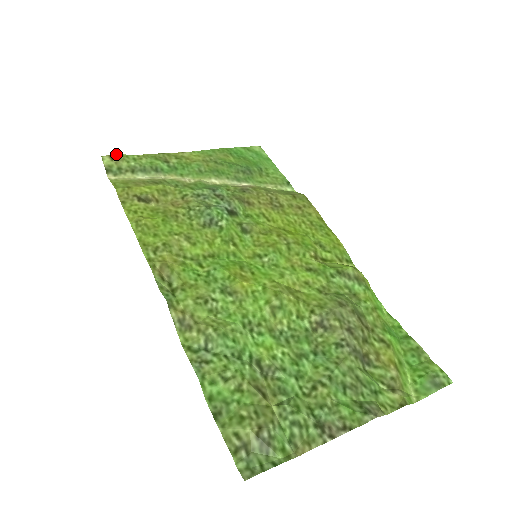
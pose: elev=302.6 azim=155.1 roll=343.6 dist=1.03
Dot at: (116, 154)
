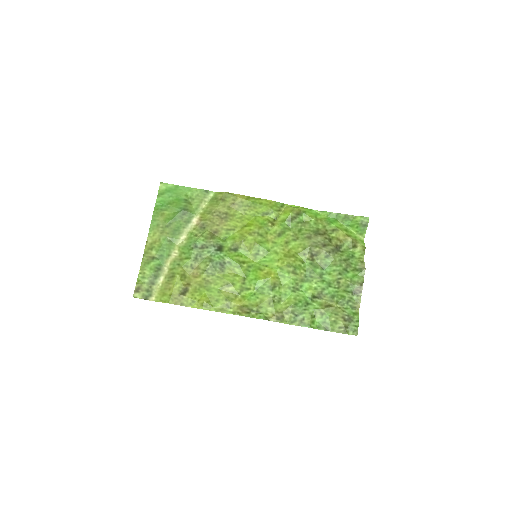
Dot at: (135, 287)
